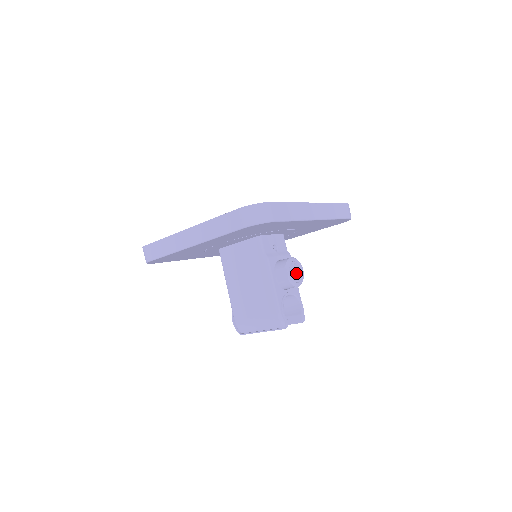
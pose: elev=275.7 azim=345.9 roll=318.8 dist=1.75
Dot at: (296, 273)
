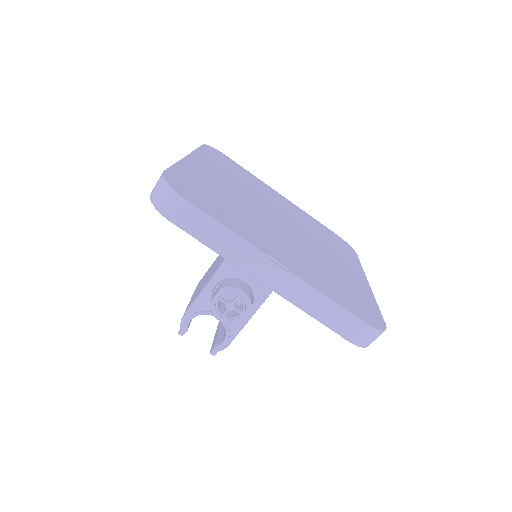
Dot at: (231, 308)
